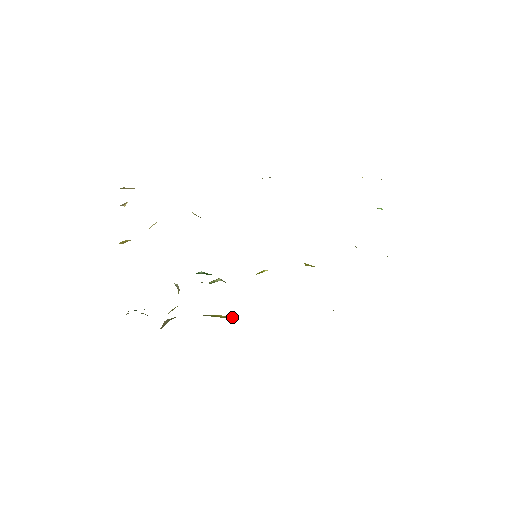
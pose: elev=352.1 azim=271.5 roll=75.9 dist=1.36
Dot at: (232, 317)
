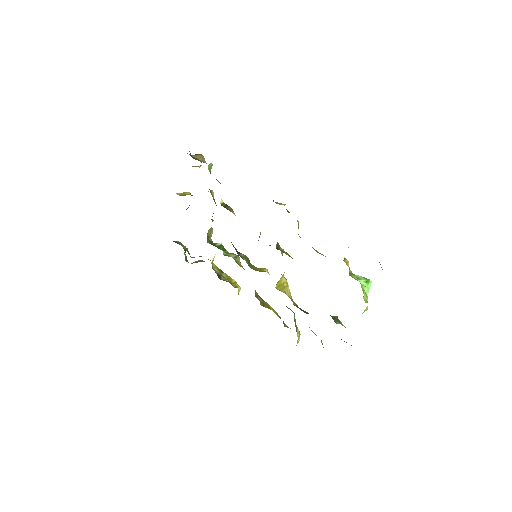
Dot at: (239, 286)
